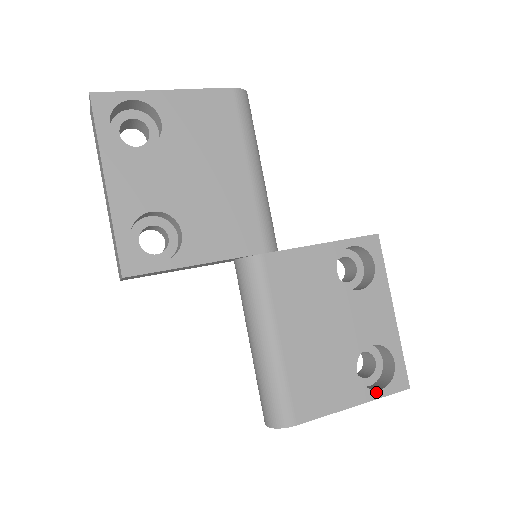
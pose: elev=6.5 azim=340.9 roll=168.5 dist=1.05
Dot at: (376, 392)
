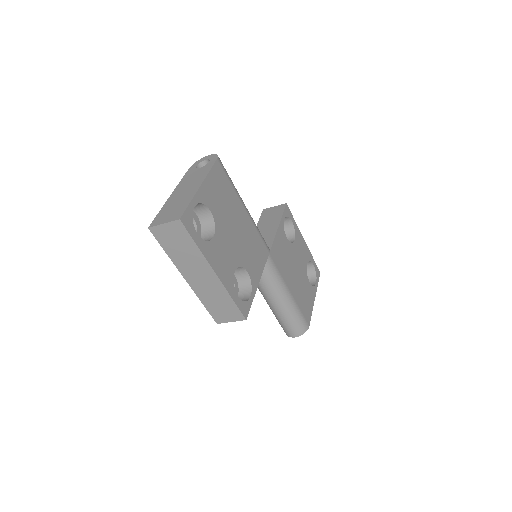
Dot at: (316, 285)
